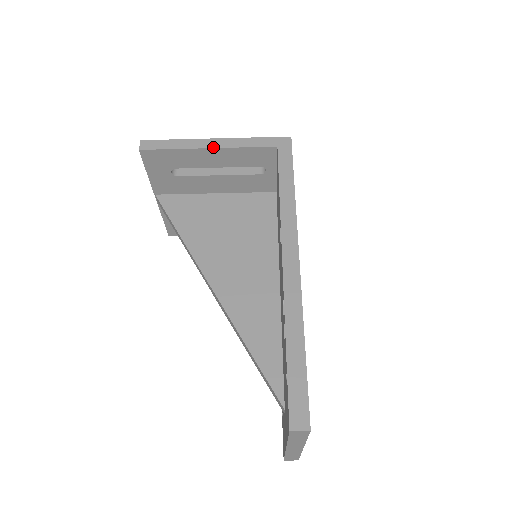
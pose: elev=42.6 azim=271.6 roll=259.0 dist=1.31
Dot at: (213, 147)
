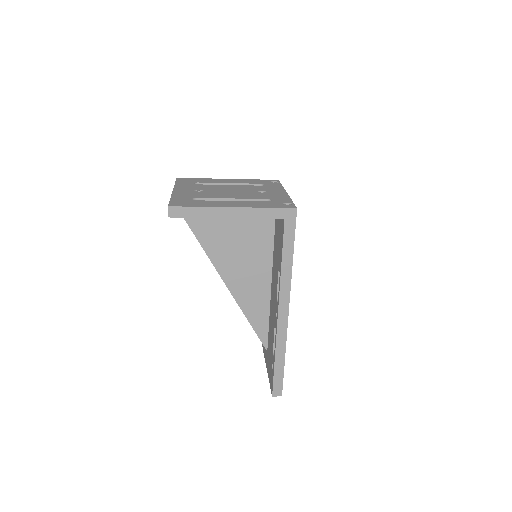
Dot at: (232, 217)
